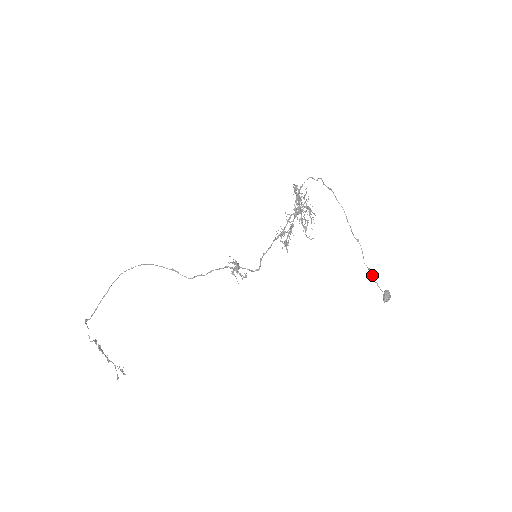
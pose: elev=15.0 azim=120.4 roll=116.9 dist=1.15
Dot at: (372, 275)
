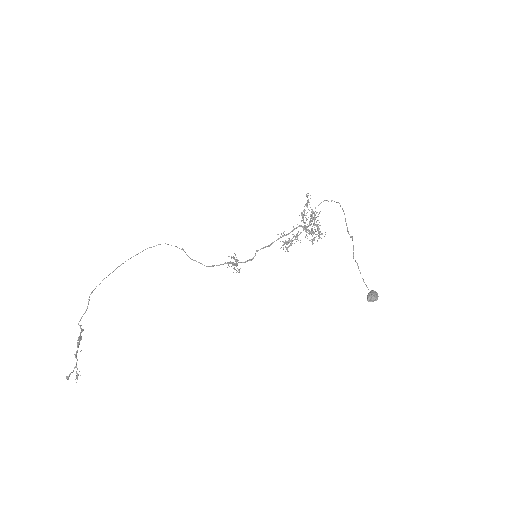
Dot at: (359, 270)
